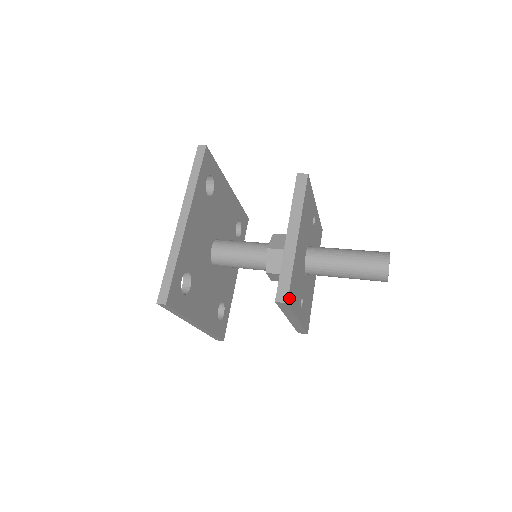
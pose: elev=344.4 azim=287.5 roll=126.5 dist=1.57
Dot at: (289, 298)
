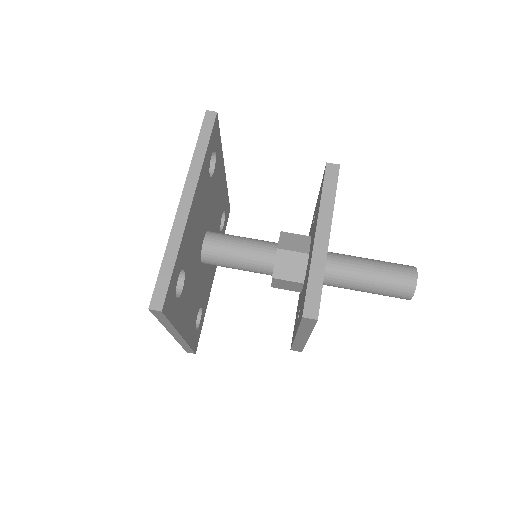
Dot at: (318, 313)
